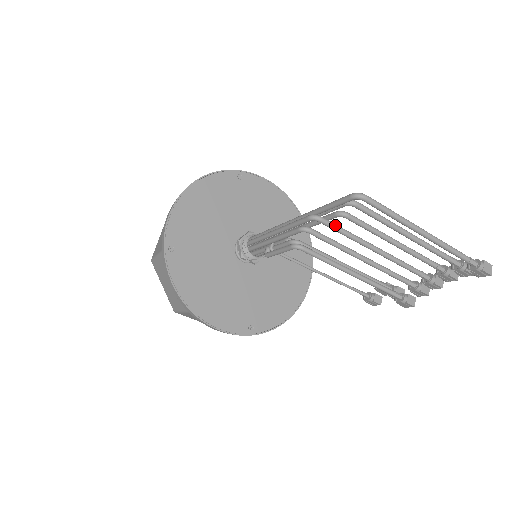
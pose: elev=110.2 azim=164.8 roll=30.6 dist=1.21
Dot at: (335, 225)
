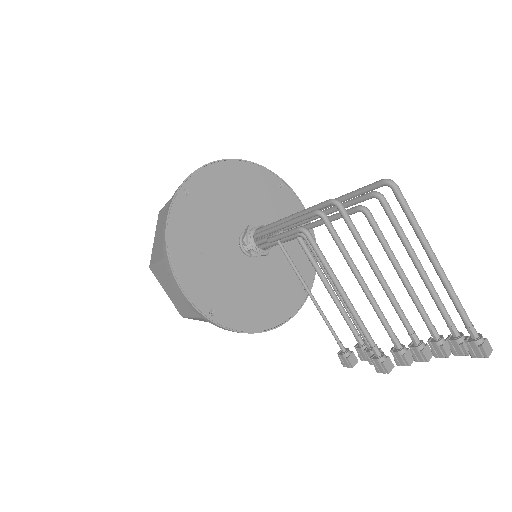
Dot at: (351, 221)
